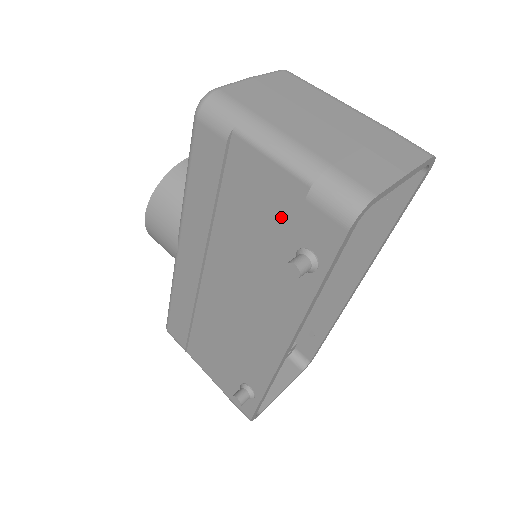
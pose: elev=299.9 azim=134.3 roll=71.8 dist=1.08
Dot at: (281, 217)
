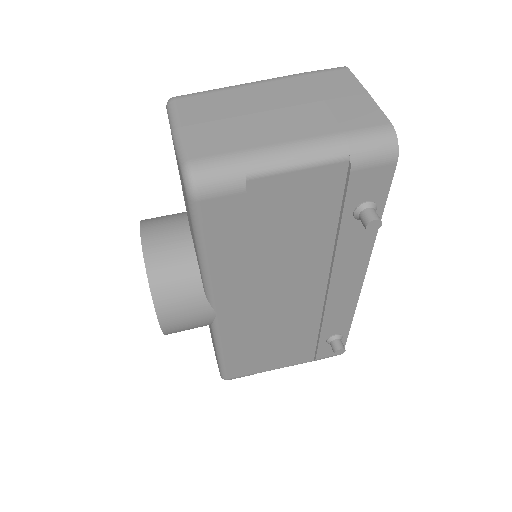
Dot at: (326, 202)
